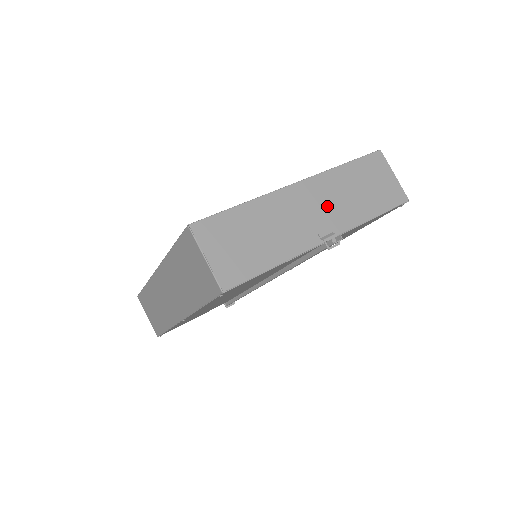
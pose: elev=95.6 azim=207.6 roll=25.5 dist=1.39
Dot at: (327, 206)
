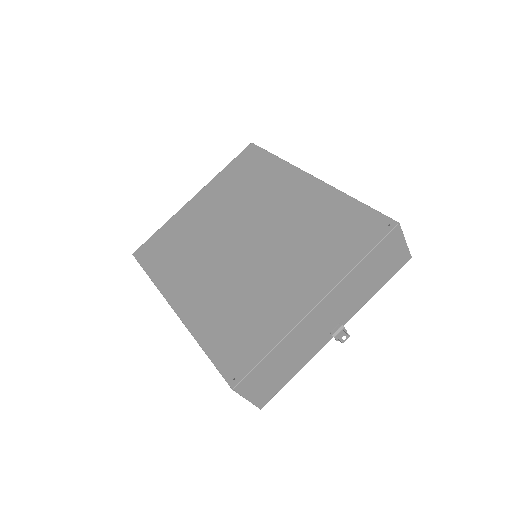
Dot at: (341, 308)
